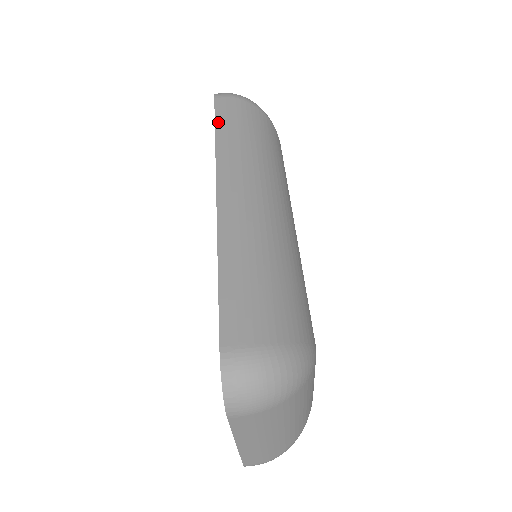
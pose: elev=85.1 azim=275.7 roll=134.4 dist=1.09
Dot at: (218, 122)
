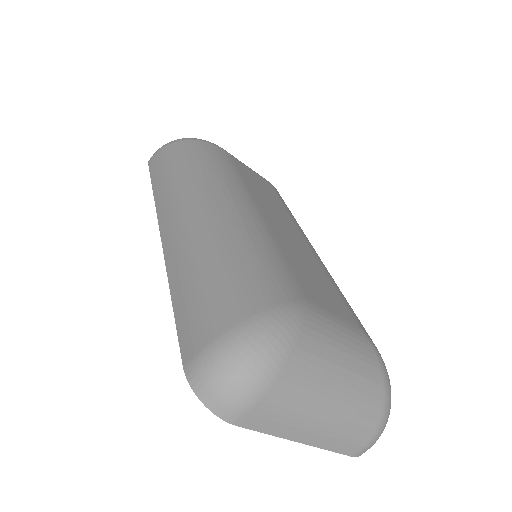
Dot at: (153, 179)
